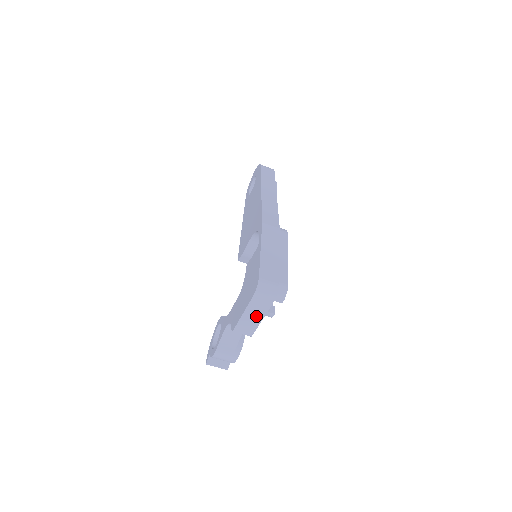
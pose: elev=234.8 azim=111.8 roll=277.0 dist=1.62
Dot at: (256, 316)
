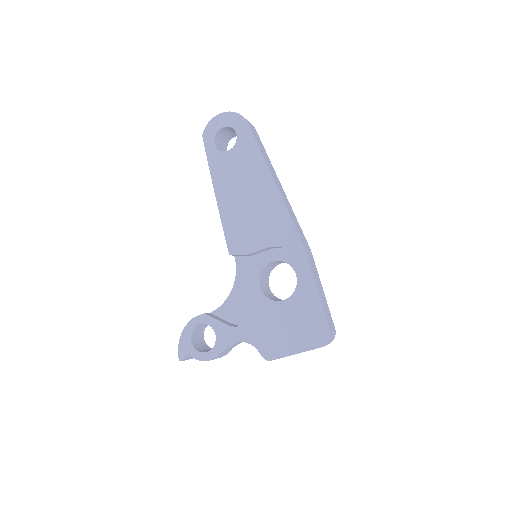
Dot at: occluded
